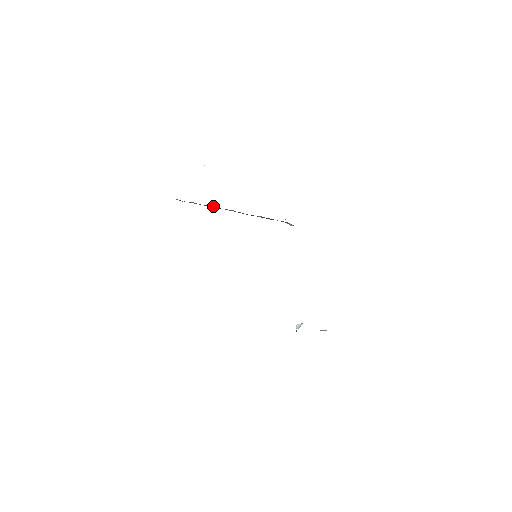
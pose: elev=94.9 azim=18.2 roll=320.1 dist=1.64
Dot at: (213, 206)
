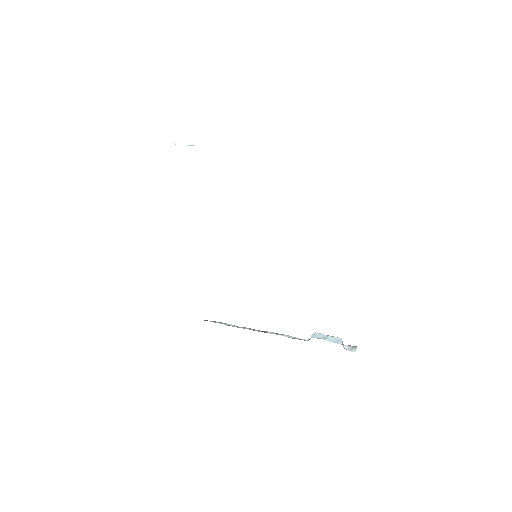
Dot at: occluded
